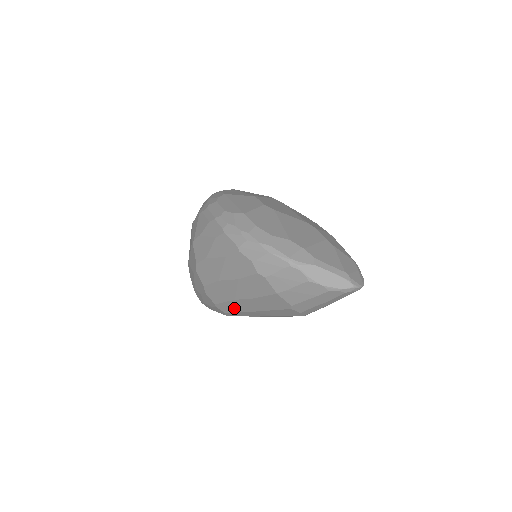
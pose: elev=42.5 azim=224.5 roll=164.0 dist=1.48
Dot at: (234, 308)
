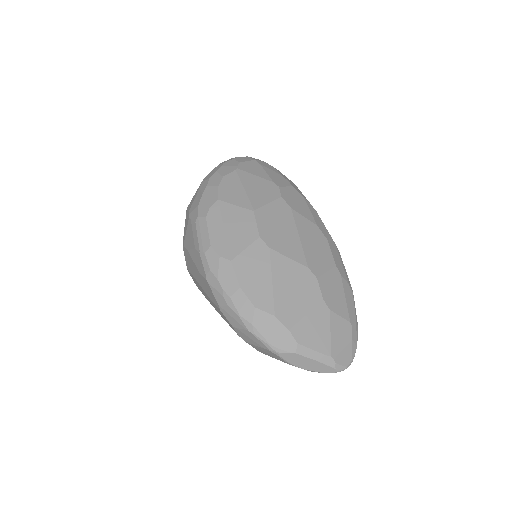
Dot at: occluded
